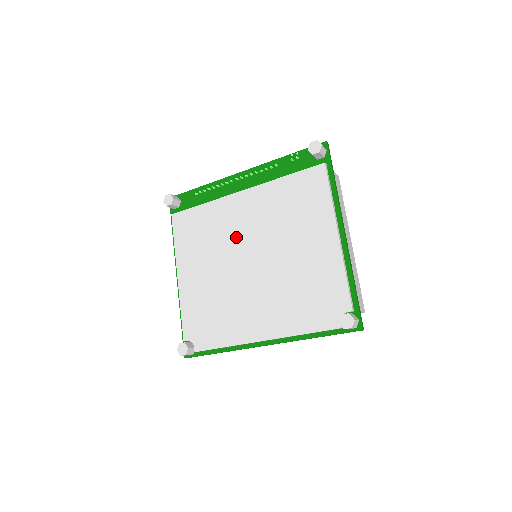
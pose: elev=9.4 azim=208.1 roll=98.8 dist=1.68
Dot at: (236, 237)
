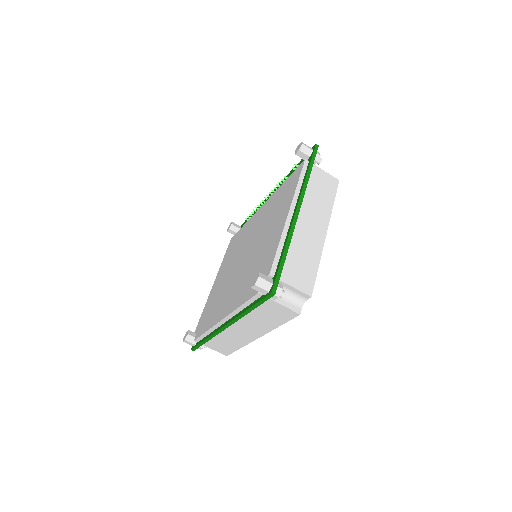
Dot at: (246, 241)
